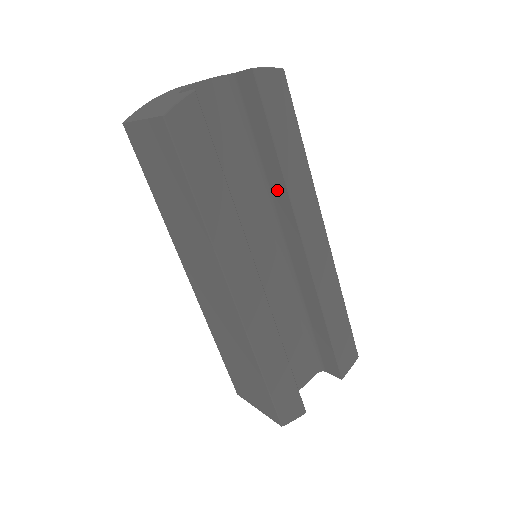
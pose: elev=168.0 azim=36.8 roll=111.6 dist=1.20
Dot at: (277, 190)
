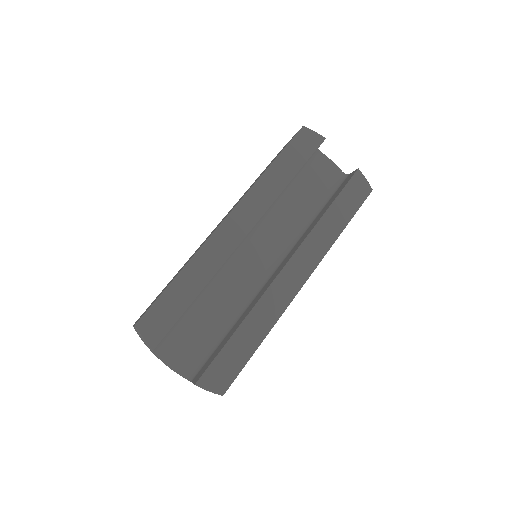
Dot at: (308, 231)
